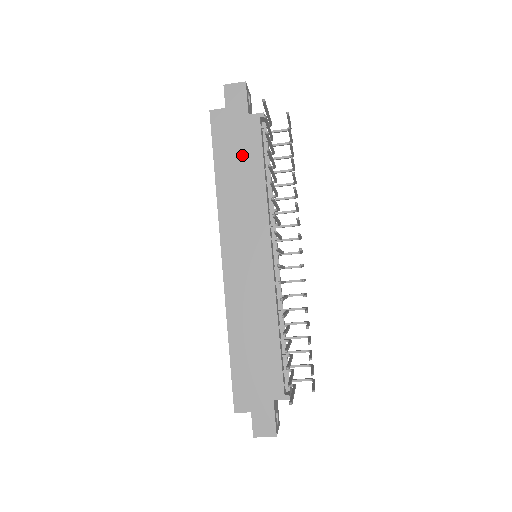
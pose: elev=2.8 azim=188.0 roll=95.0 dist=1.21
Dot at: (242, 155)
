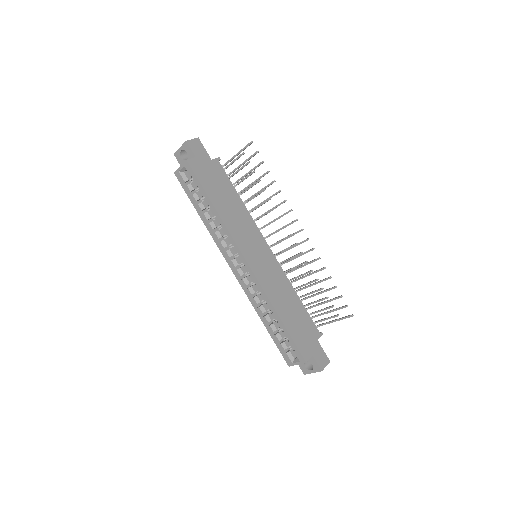
Dot at: (222, 188)
